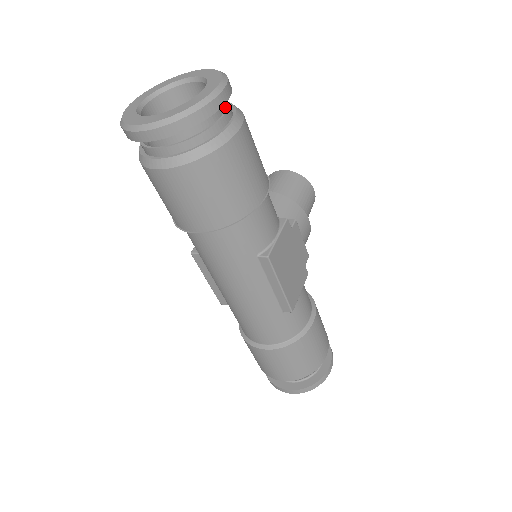
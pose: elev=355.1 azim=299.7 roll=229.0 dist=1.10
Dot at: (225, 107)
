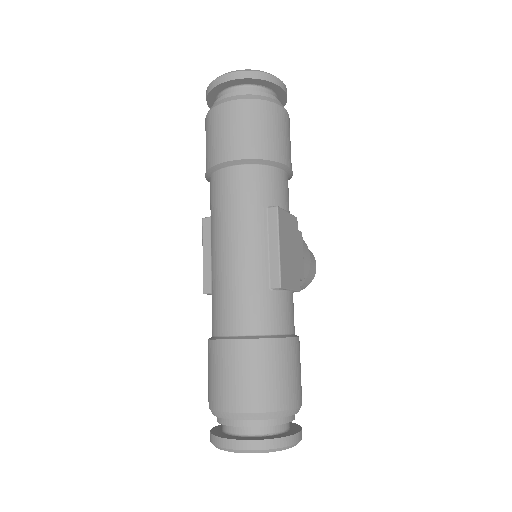
Dot at: occluded
